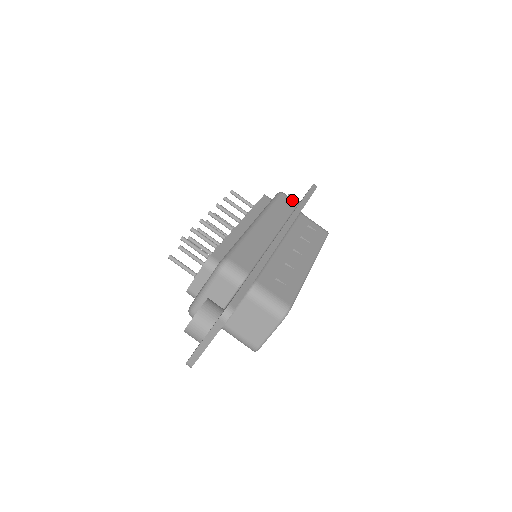
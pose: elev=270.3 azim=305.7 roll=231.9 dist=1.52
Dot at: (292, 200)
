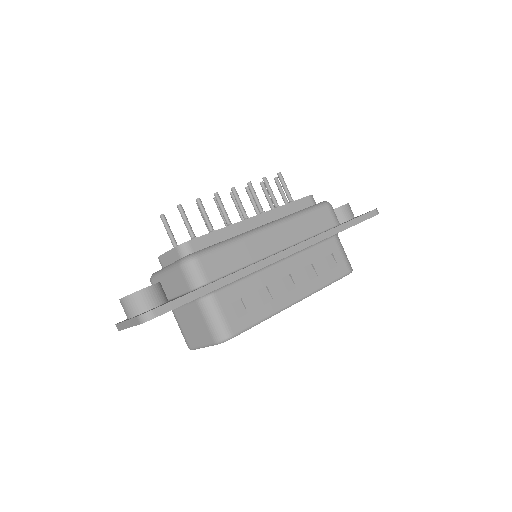
Dot at: (333, 217)
